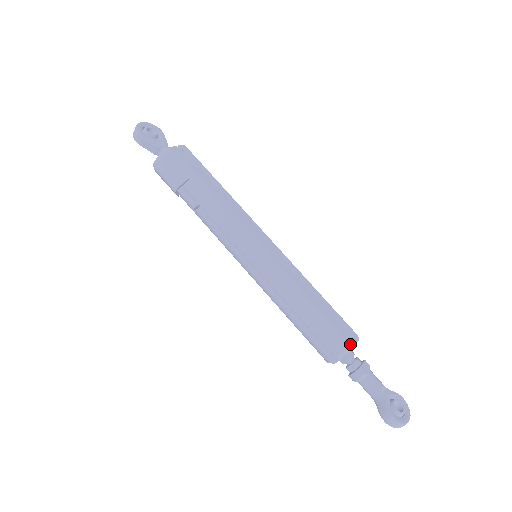
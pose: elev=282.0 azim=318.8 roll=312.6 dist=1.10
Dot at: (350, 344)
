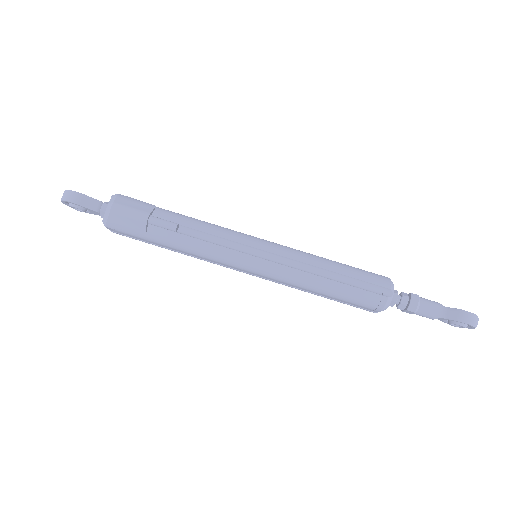
Dot at: (388, 278)
